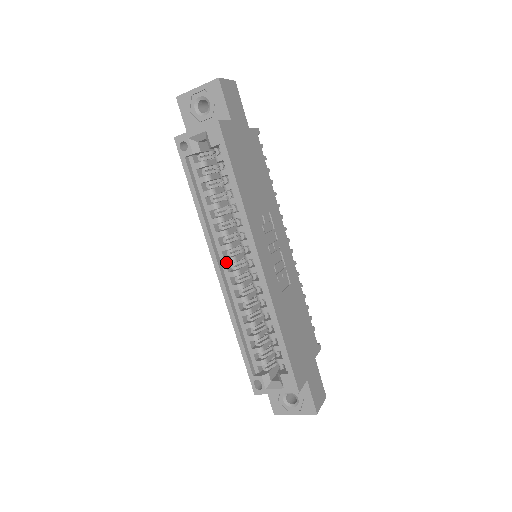
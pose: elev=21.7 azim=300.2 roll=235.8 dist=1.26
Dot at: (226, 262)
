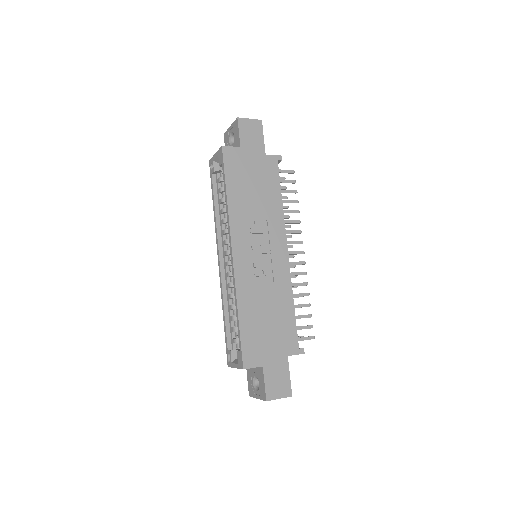
Dot at: (225, 254)
